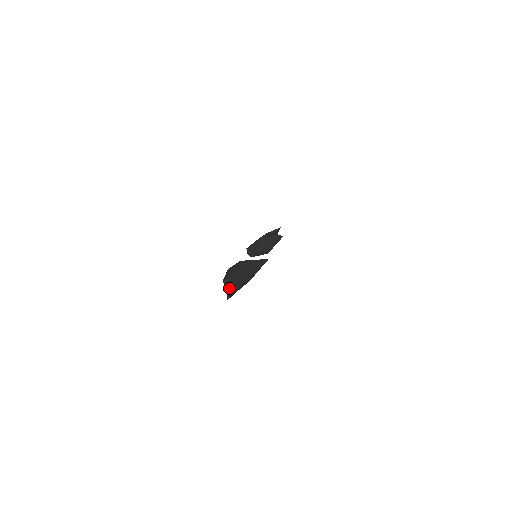
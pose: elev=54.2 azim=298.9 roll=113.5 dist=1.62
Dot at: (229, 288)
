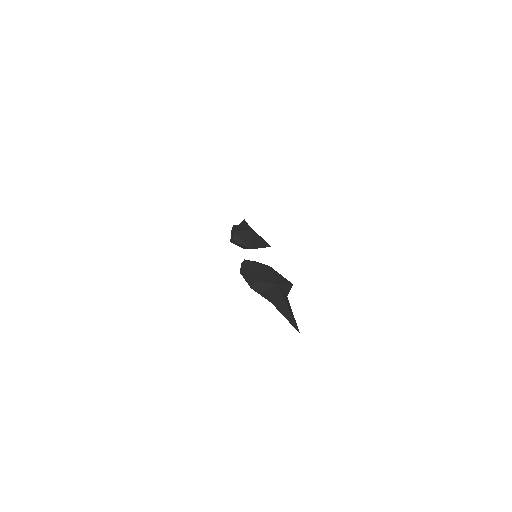
Dot at: (285, 309)
